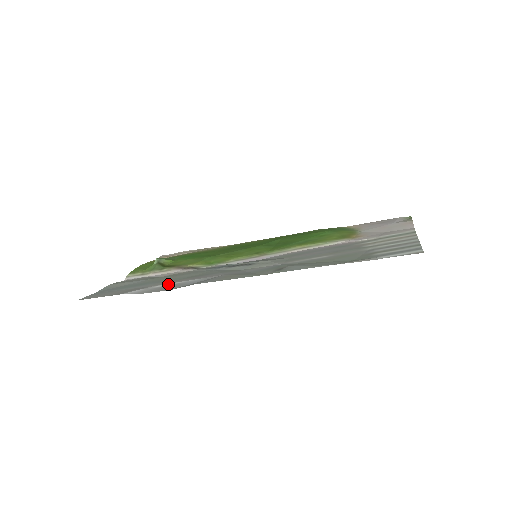
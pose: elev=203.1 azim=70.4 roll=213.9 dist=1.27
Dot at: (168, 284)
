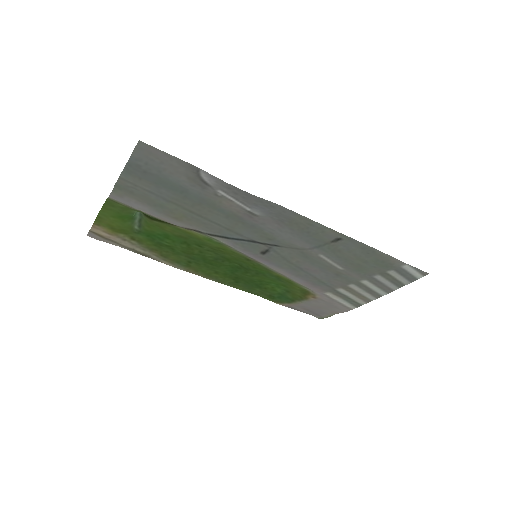
Dot at: (233, 199)
